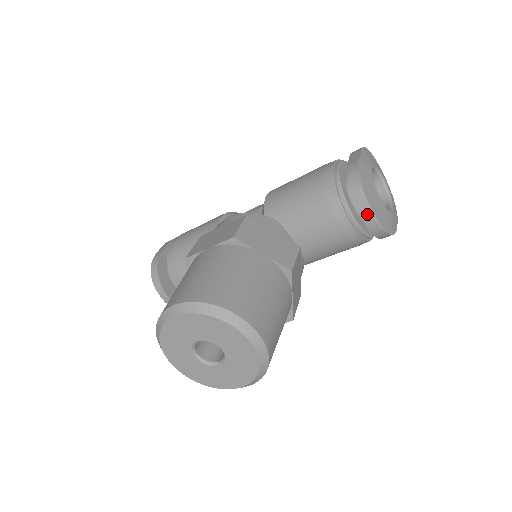
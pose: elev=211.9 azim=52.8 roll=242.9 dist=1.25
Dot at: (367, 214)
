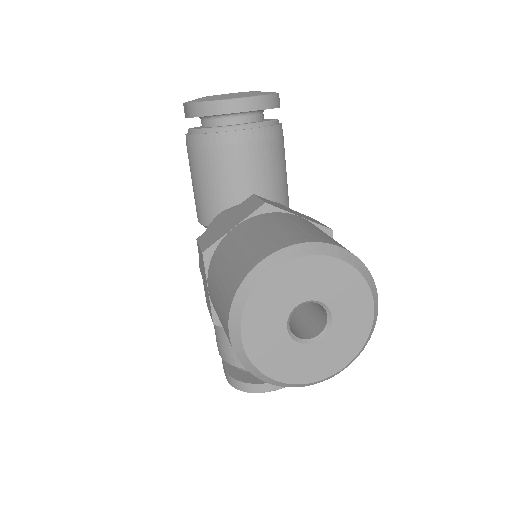
Dot at: (237, 105)
